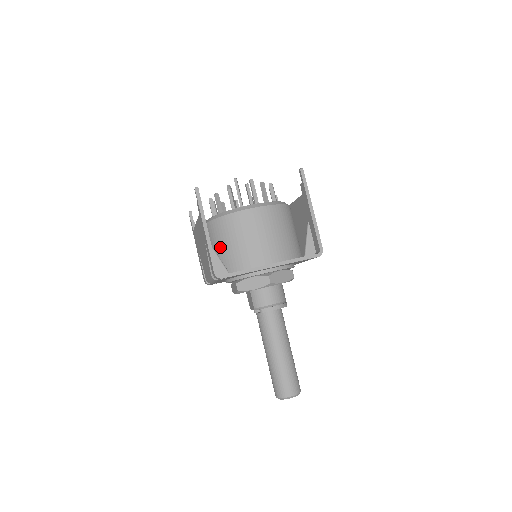
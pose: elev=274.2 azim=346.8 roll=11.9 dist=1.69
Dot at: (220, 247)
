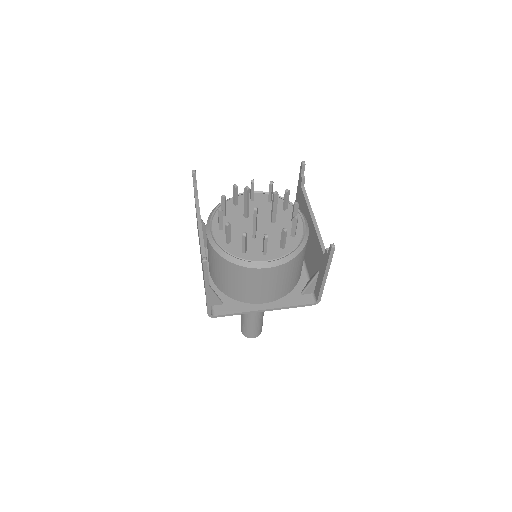
Dot at: (219, 274)
